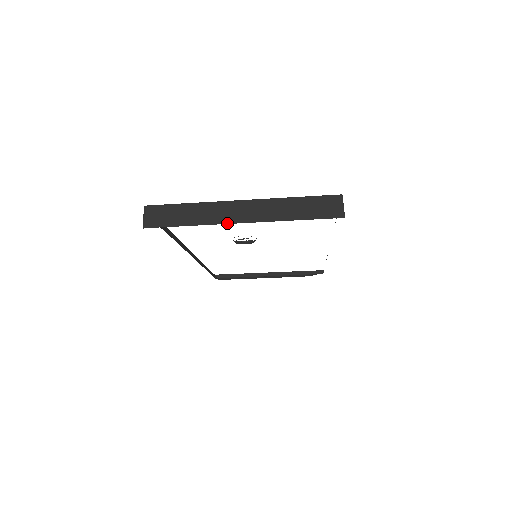
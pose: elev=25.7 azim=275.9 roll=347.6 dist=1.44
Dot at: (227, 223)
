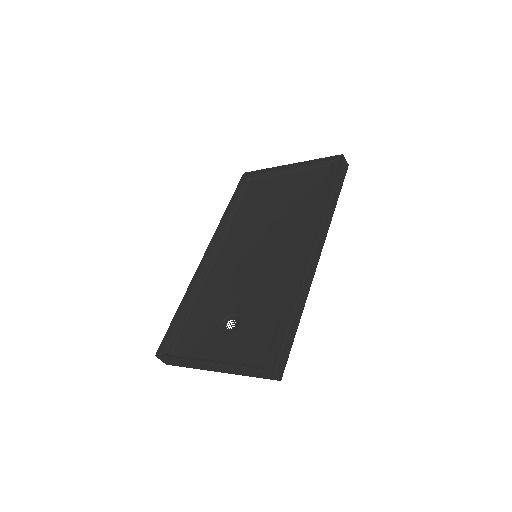
Dot at: occluded
